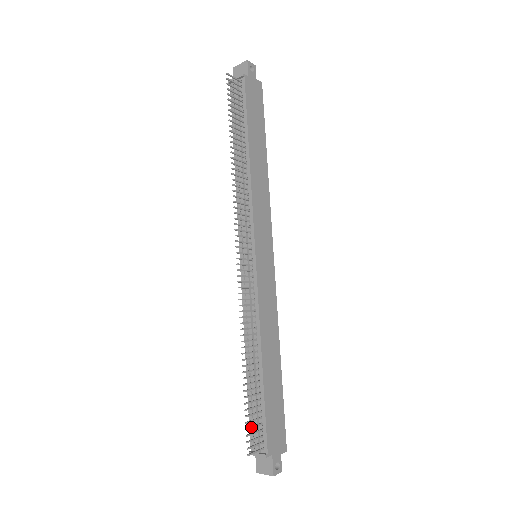
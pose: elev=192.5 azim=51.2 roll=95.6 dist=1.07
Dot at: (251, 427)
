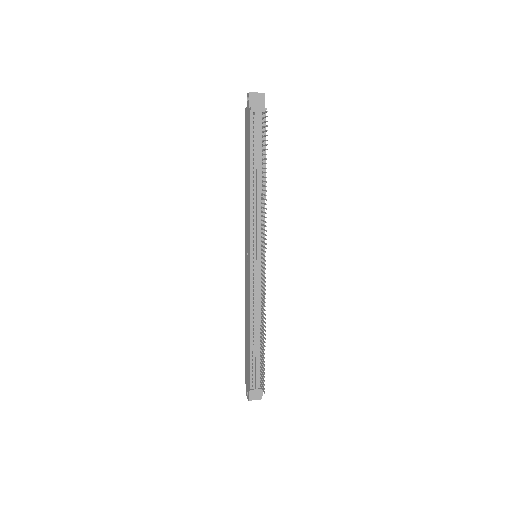
Dot at: occluded
